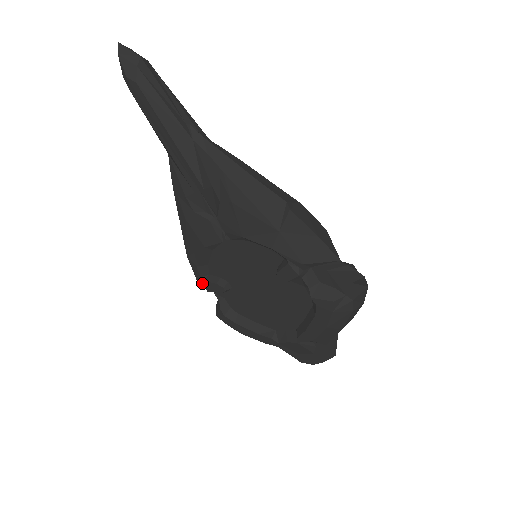
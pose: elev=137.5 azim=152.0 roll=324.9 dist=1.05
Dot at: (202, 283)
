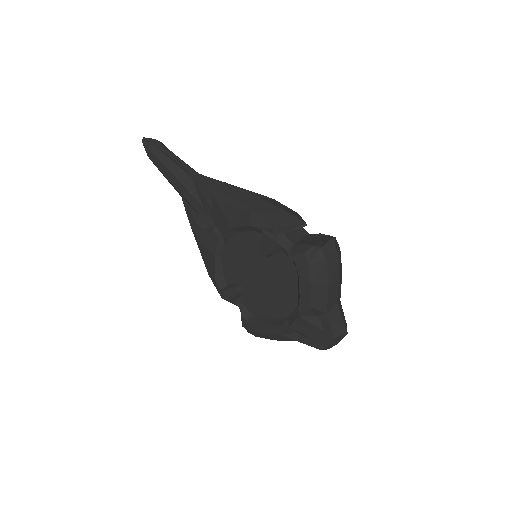
Dot at: (223, 295)
